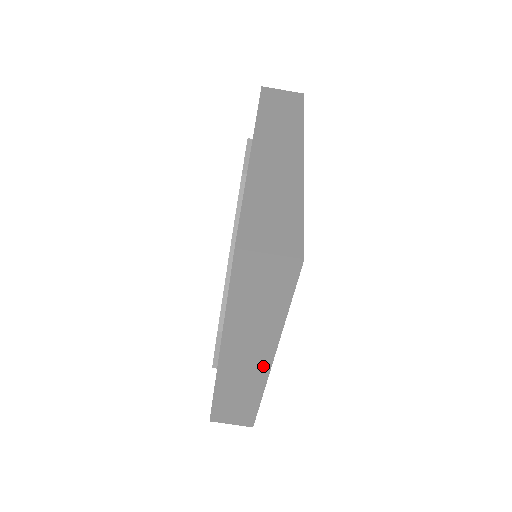
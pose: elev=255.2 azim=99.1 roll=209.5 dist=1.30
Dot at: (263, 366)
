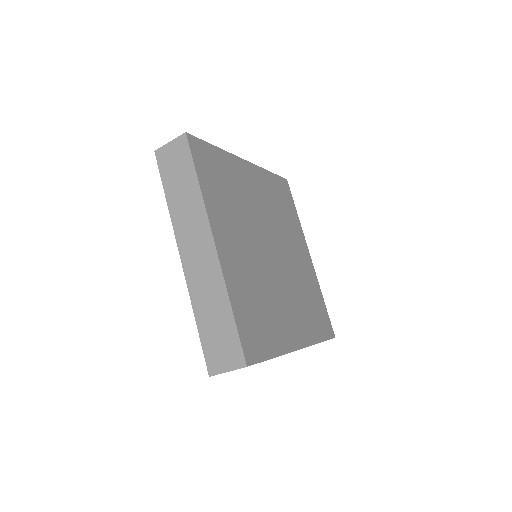
Dot at: occluded
